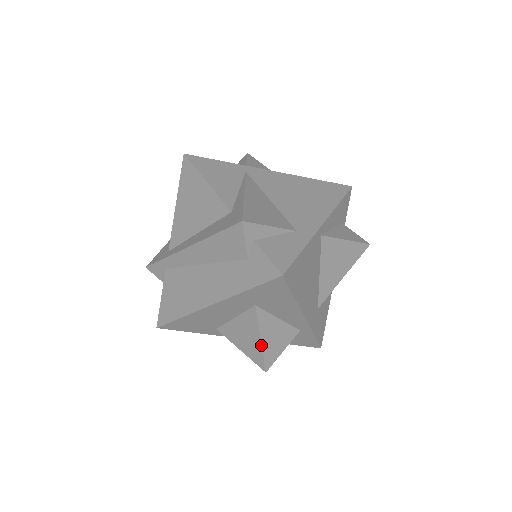
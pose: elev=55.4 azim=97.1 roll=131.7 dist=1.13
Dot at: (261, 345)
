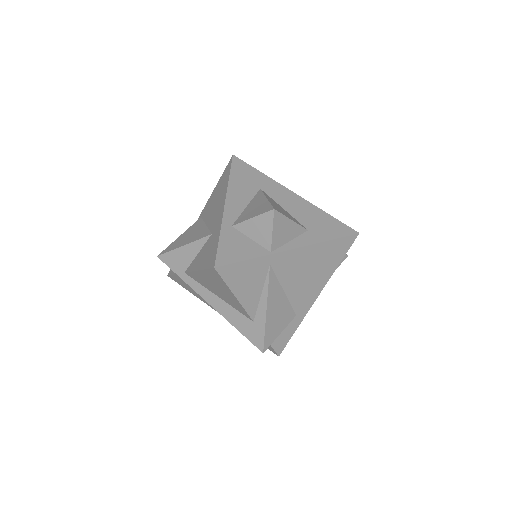
Dot at: occluded
